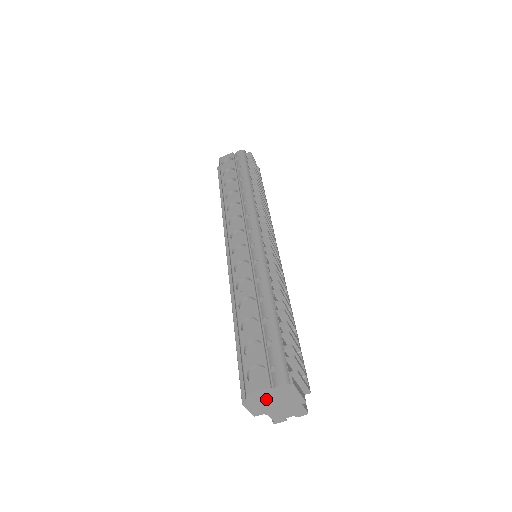
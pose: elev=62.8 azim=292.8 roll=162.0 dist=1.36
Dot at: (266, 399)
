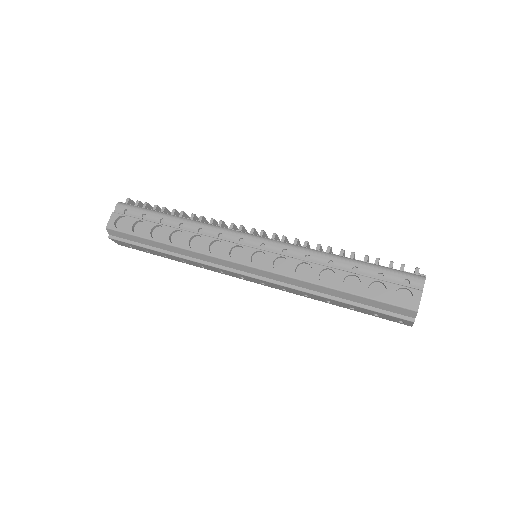
Dot at: occluded
